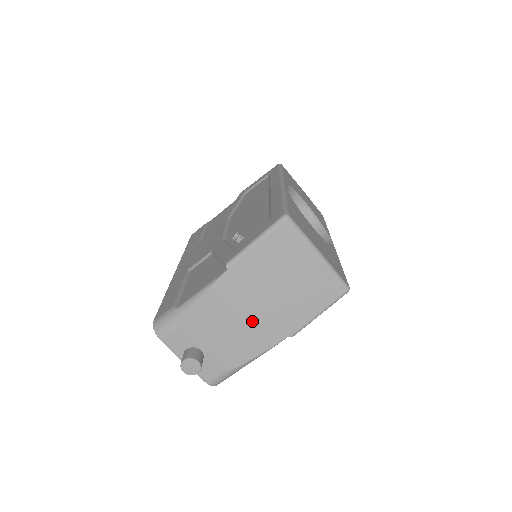
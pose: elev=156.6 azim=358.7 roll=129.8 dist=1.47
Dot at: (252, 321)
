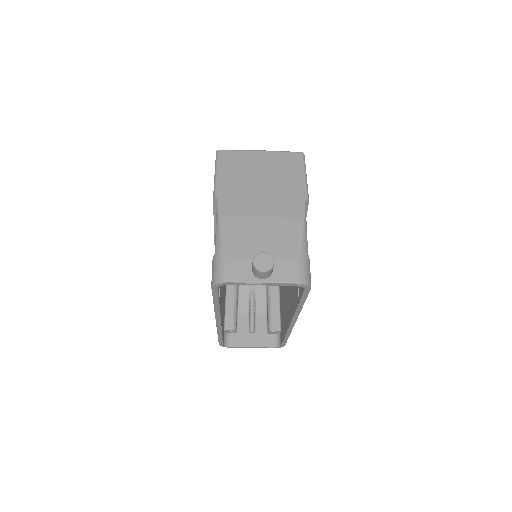
Dot at: (270, 211)
